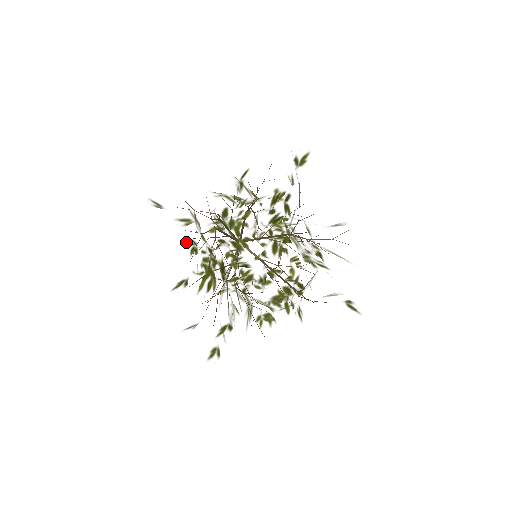
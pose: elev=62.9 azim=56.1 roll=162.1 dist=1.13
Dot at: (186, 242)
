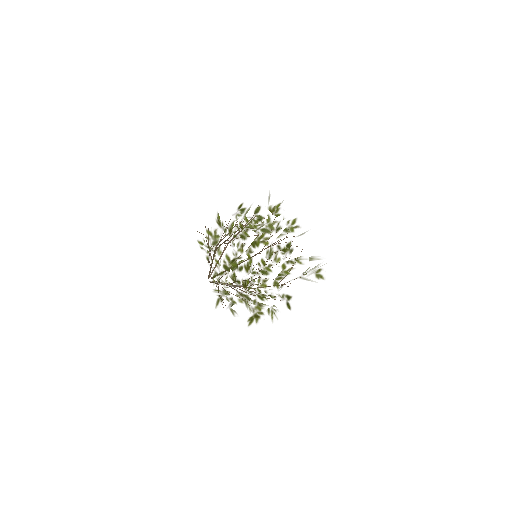
Dot at: occluded
